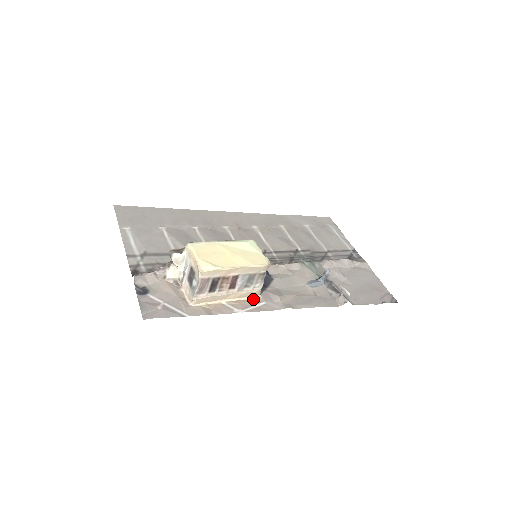
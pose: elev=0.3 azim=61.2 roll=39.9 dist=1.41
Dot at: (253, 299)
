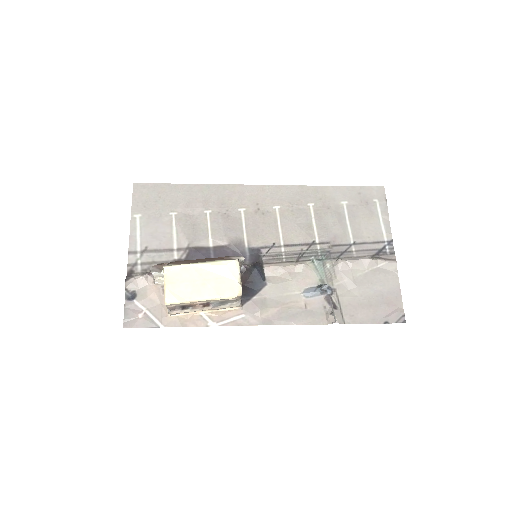
Dot at: (233, 311)
